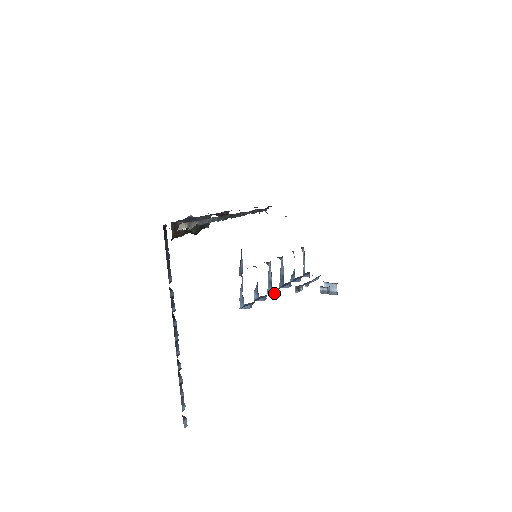
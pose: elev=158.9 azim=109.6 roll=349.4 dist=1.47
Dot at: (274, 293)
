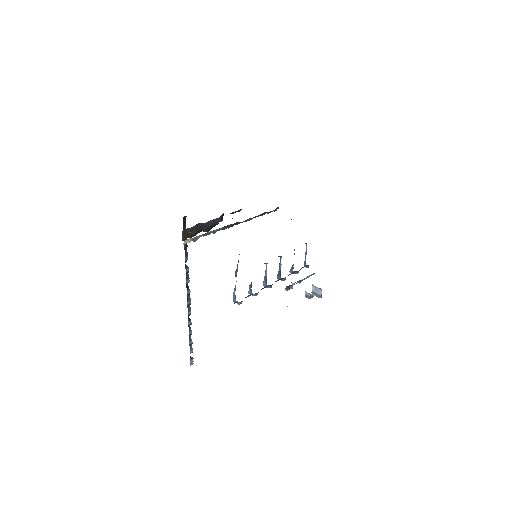
Dot at: (268, 287)
